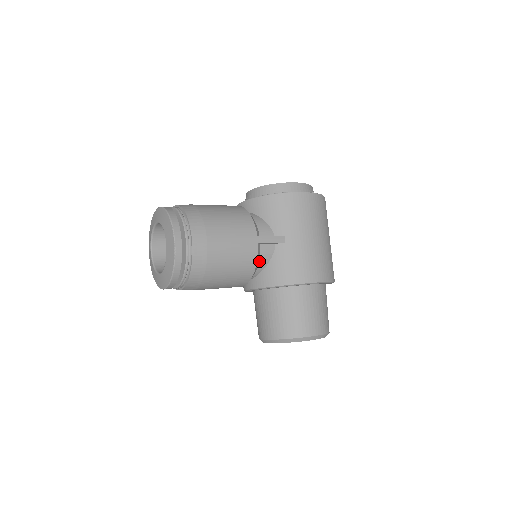
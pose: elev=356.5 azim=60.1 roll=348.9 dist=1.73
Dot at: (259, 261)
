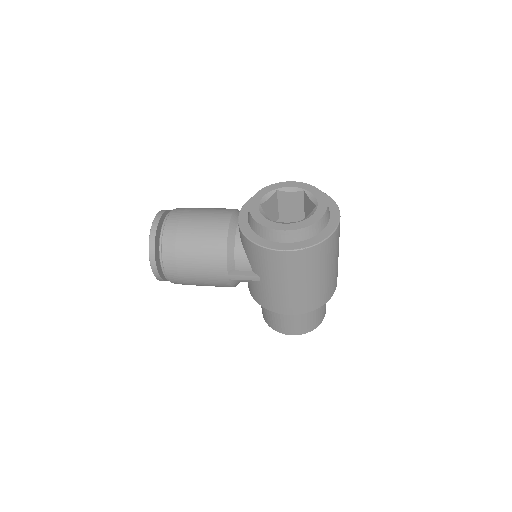
Dot at: (239, 281)
